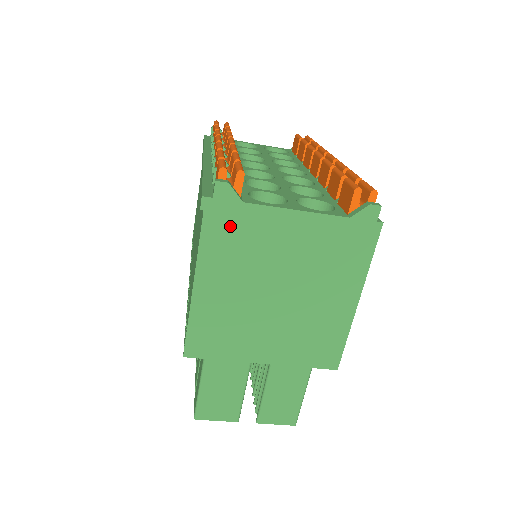
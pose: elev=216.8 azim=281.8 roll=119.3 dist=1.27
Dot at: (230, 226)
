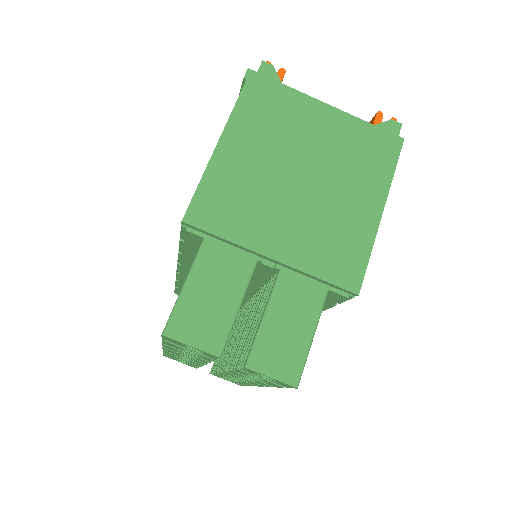
Dot at: (267, 99)
